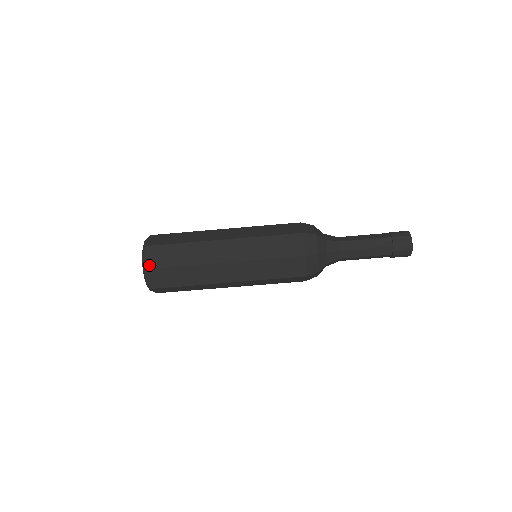
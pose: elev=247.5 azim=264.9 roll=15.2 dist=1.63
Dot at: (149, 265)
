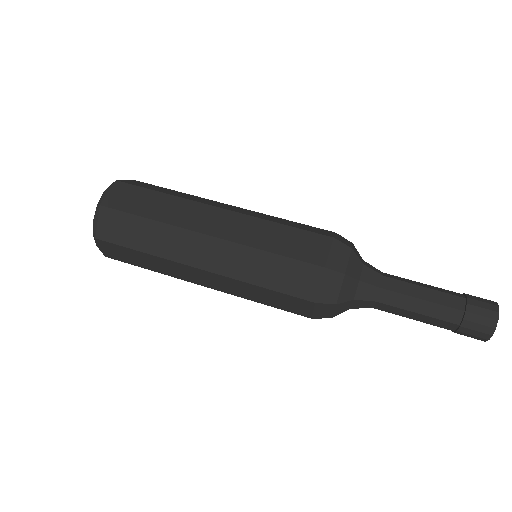
Dot at: occluded
